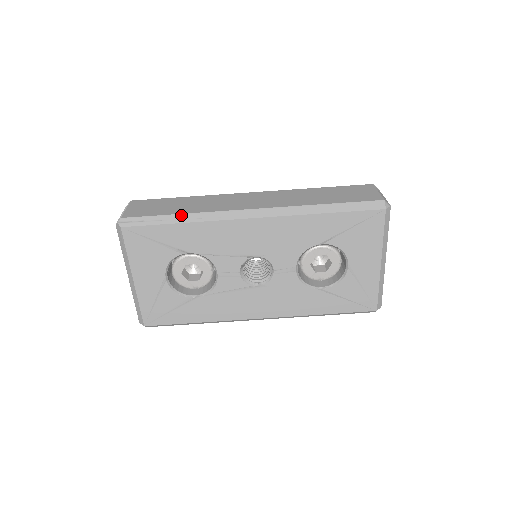
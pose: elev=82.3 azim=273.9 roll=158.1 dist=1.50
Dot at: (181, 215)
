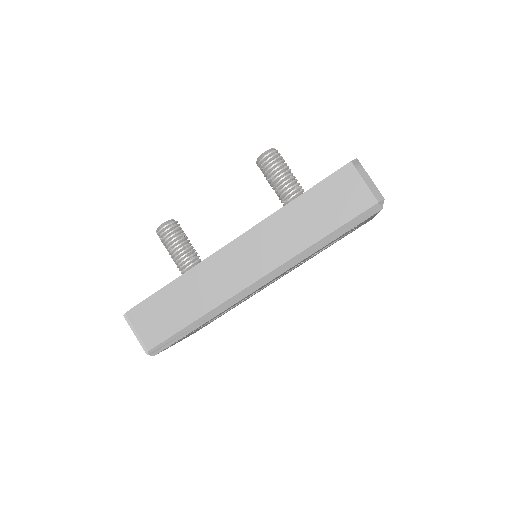
Dot at: (198, 321)
